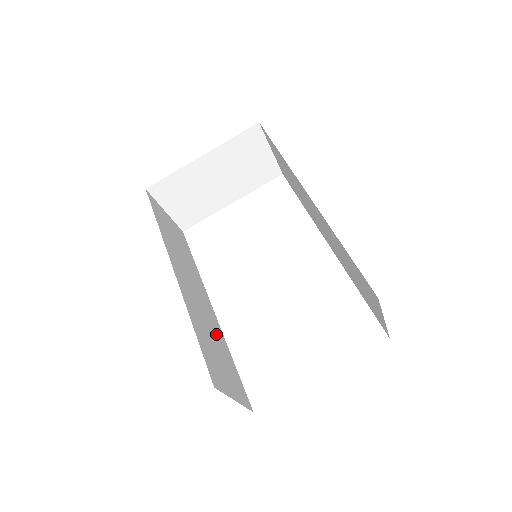
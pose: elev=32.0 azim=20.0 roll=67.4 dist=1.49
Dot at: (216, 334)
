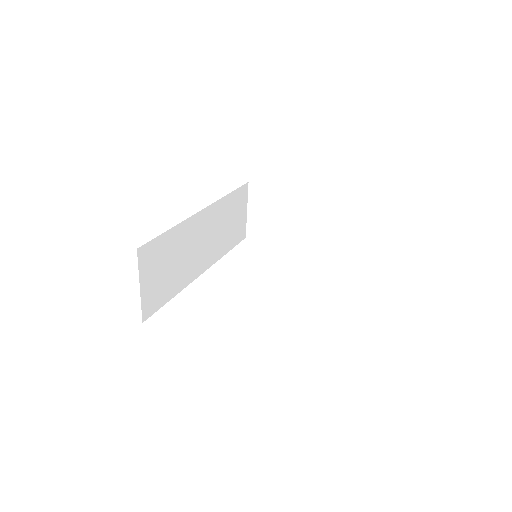
Dot at: (183, 271)
